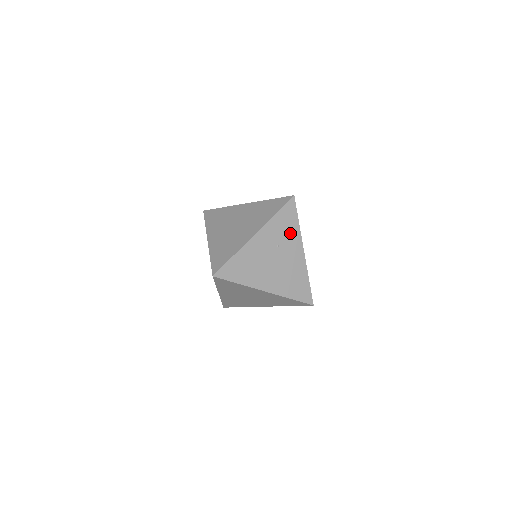
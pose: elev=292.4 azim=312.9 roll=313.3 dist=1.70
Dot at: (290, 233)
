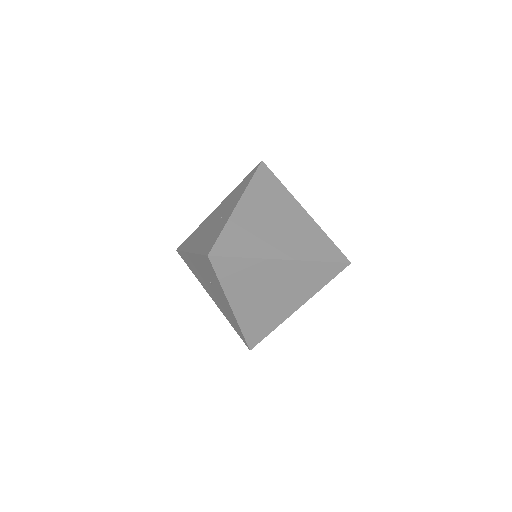
Dot at: occluded
